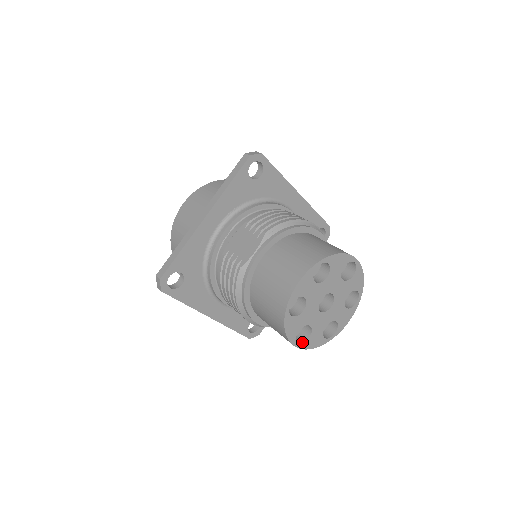
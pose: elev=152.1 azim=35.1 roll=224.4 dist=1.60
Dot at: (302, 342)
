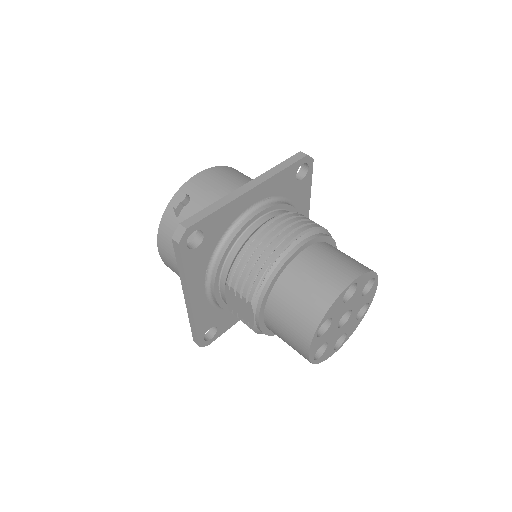
Dot at: (342, 341)
